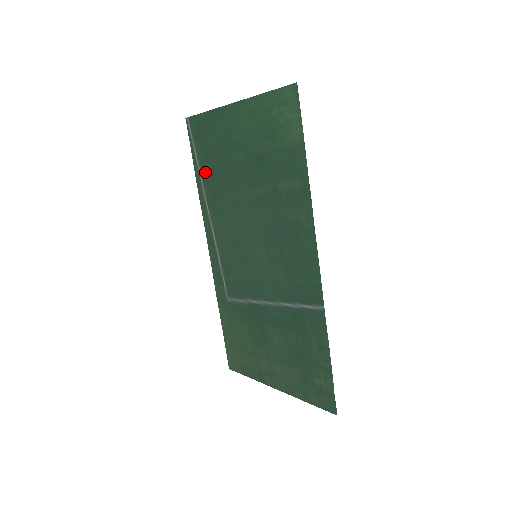
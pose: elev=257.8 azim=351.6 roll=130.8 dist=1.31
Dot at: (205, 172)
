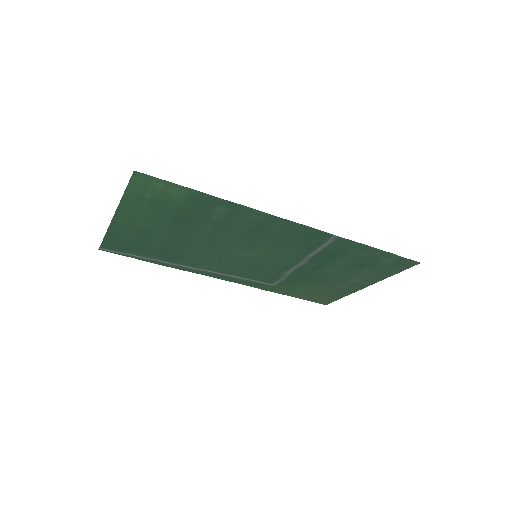
Dot at: (157, 257)
